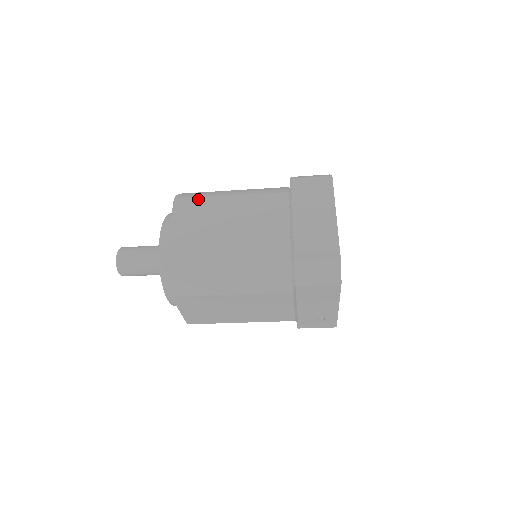
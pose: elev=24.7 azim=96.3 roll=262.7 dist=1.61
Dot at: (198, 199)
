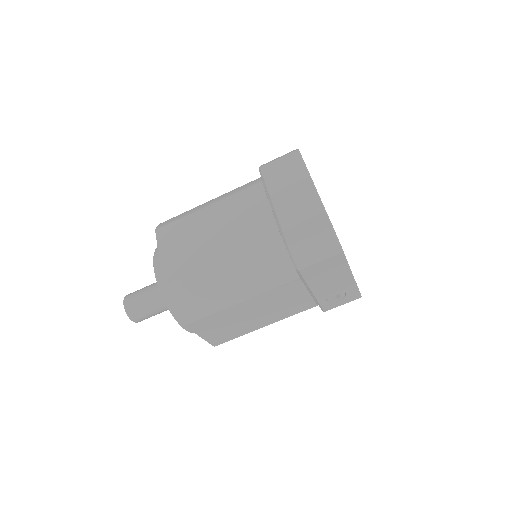
Dot at: (178, 222)
